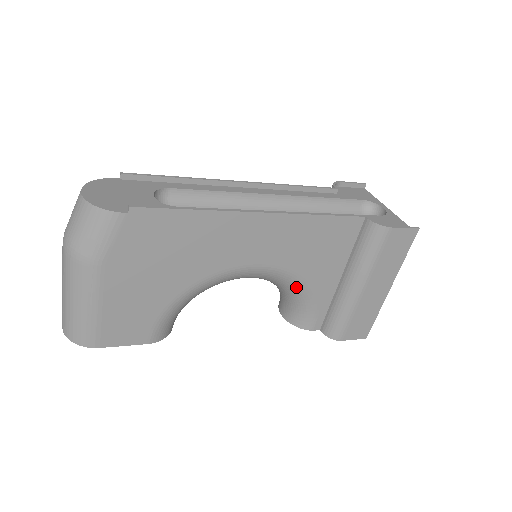
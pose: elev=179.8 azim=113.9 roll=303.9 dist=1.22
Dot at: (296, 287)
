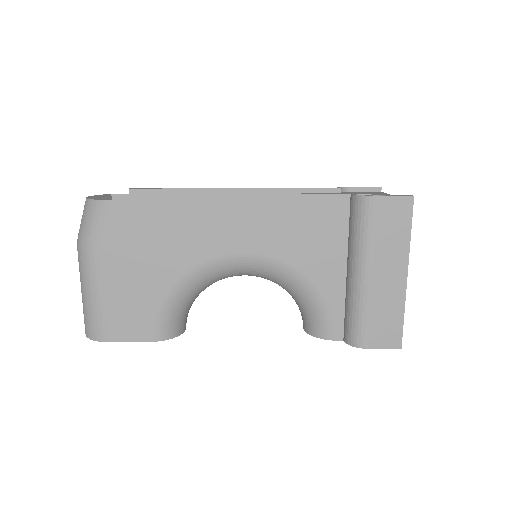
Dot at: (297, 282)
